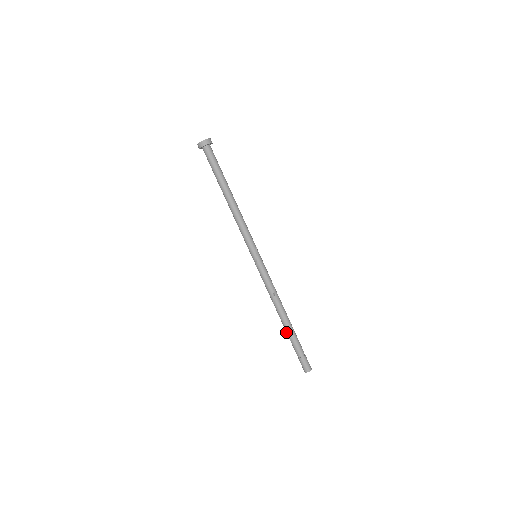
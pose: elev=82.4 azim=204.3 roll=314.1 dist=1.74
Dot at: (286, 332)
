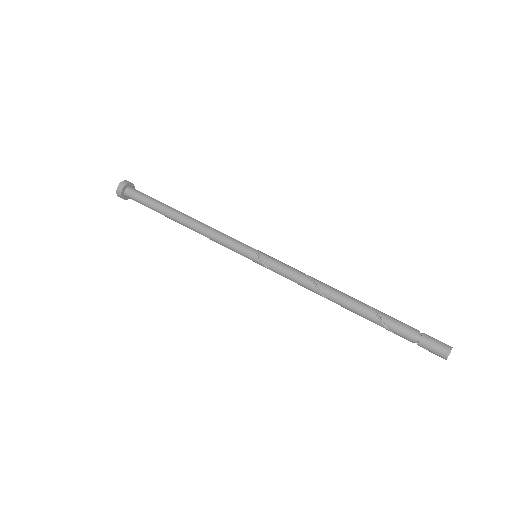
Dot at: (369, 319)
